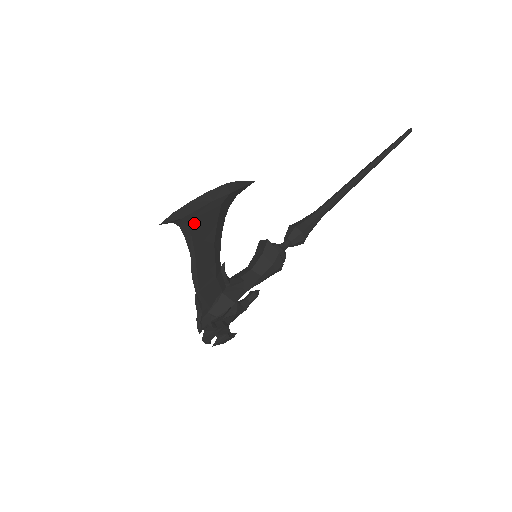
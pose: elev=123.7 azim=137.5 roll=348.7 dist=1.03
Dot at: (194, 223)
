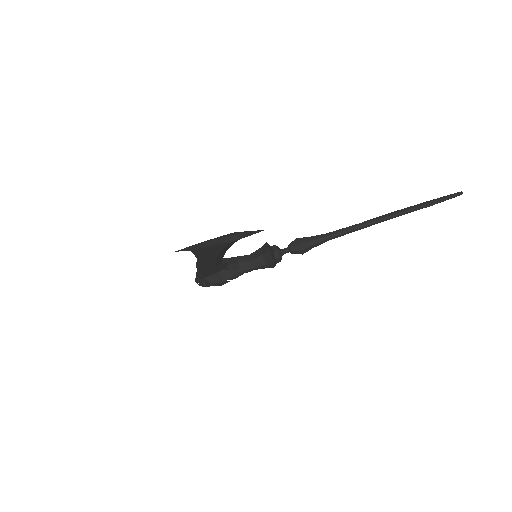
Dot at: (203, 251)
